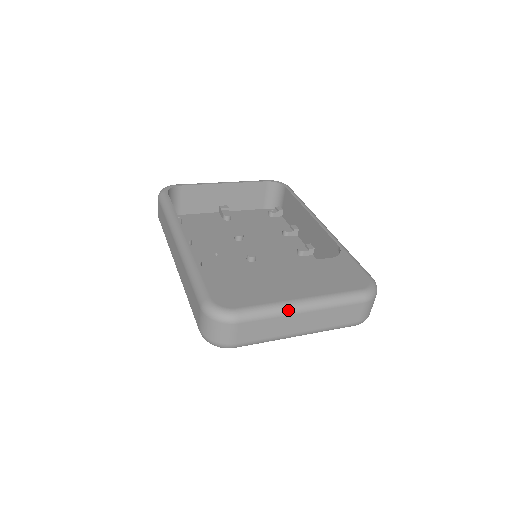
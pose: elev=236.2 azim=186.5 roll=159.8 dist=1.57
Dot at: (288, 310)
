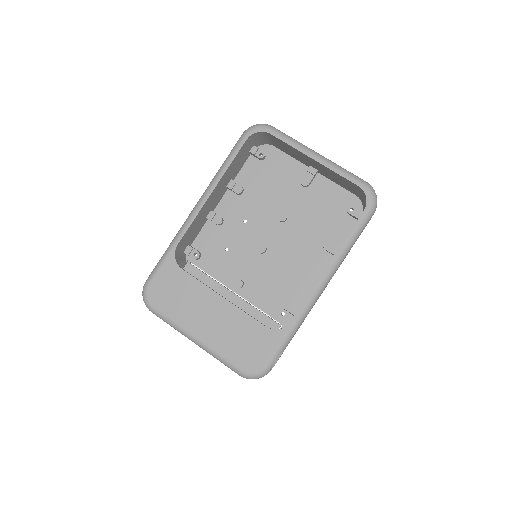
Dot at: (182, 334)
